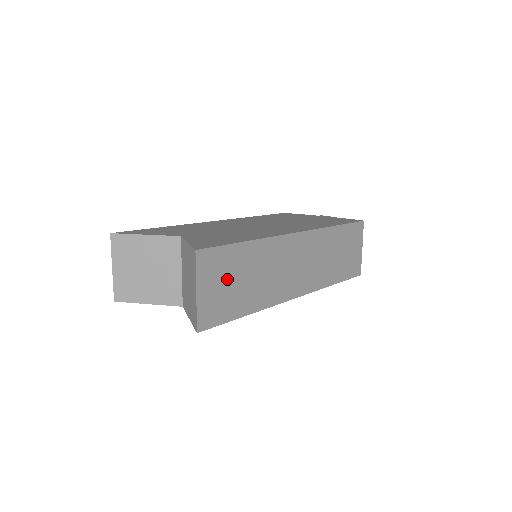
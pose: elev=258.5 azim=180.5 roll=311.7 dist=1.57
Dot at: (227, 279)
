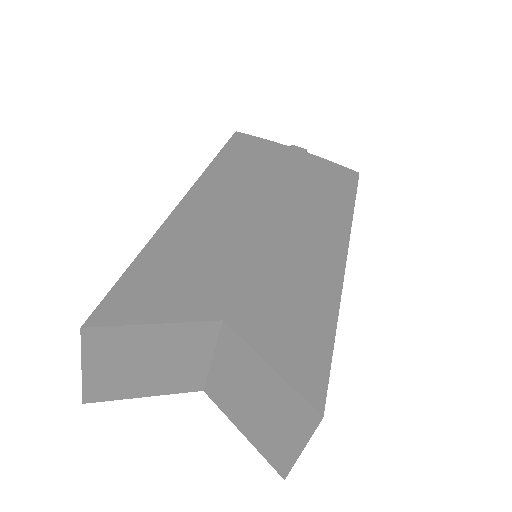
Dot at: occluded
